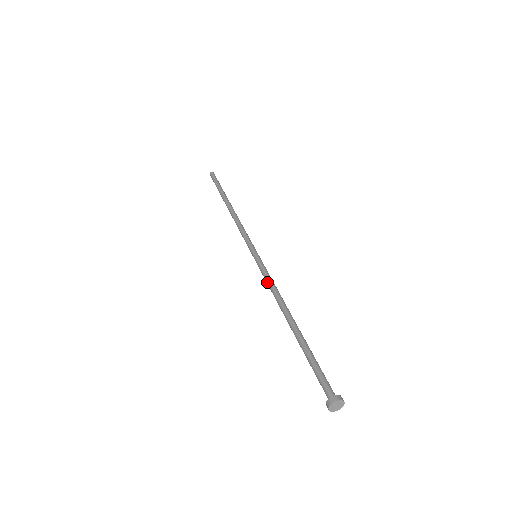
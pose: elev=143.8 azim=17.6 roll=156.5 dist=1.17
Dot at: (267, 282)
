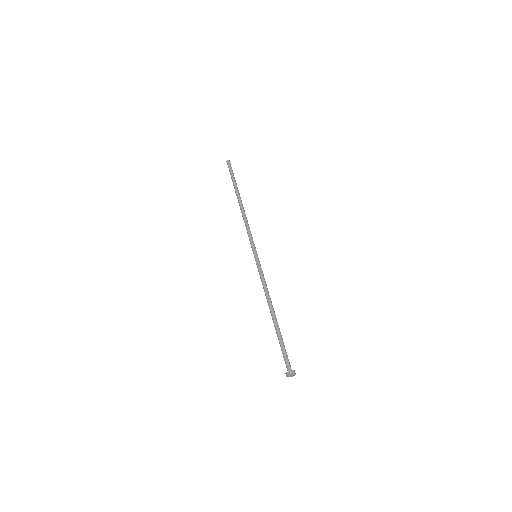
Dot at: occluded
